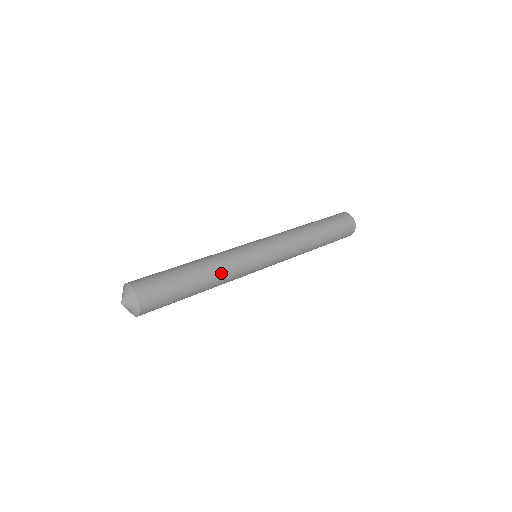
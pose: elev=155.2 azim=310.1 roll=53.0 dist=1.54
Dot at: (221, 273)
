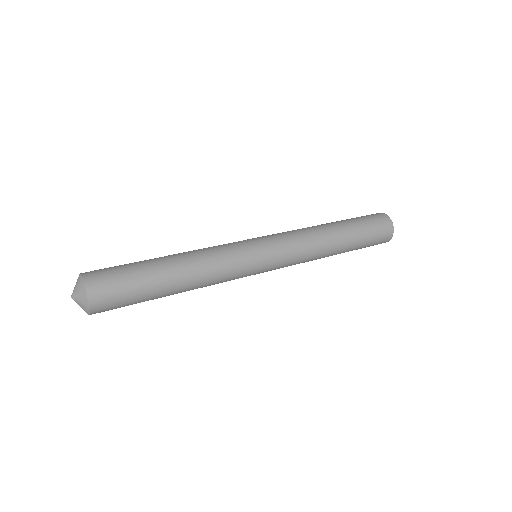
Dot at: (203, 279)
